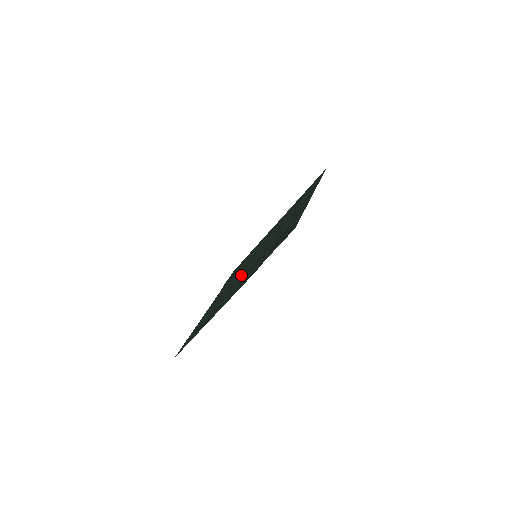
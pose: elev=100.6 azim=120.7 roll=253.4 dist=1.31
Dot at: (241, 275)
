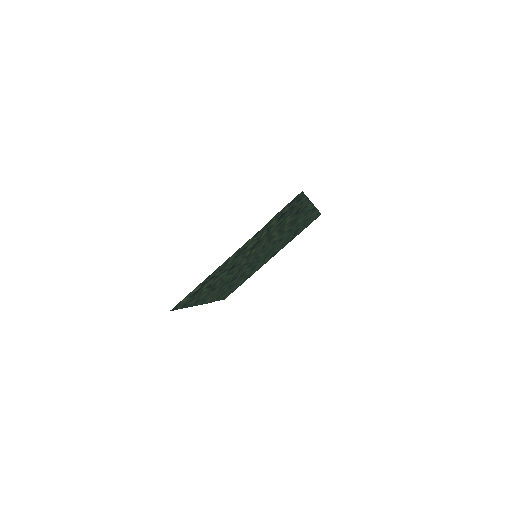
Dot at: (242, 262)
